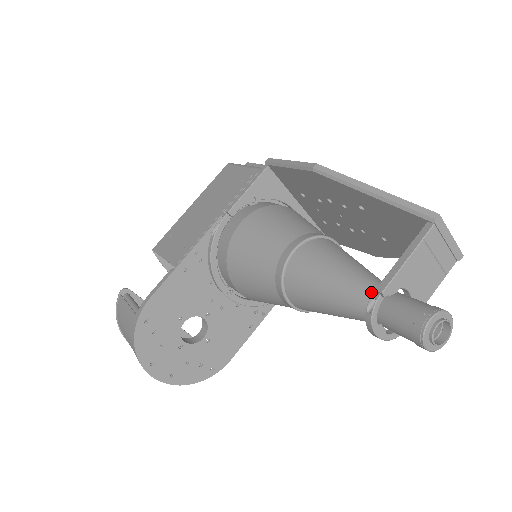
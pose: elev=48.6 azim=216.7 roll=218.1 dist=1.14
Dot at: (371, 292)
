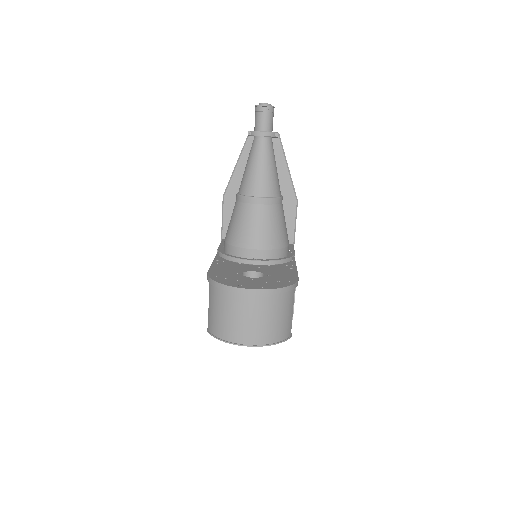
Dot at: (253, 142)
